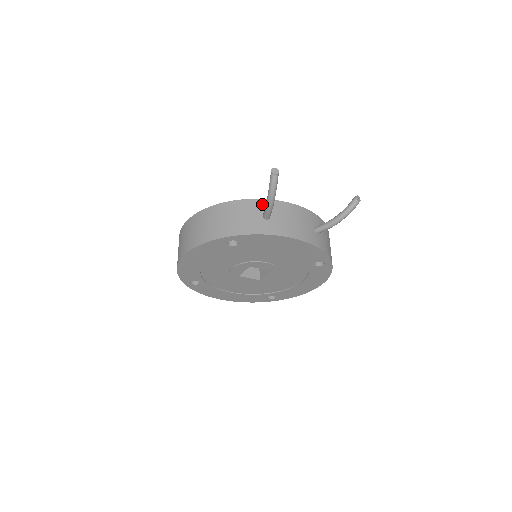
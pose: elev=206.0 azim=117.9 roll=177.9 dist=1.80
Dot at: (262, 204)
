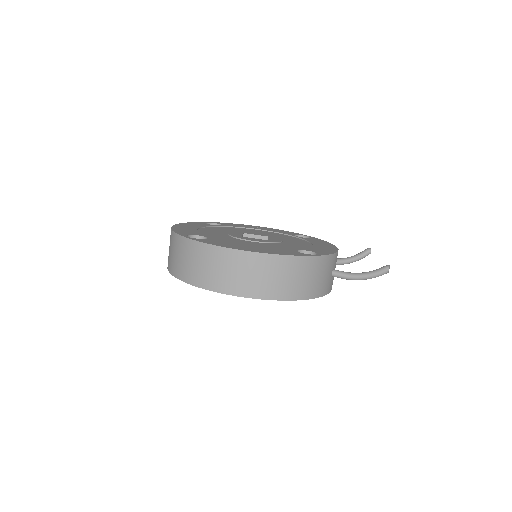
Dot at: (334, 259)
